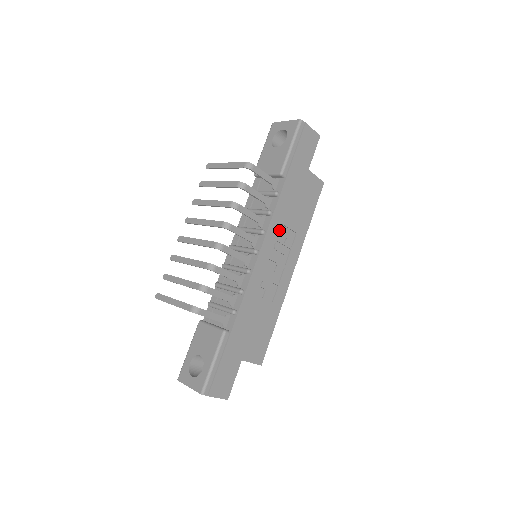
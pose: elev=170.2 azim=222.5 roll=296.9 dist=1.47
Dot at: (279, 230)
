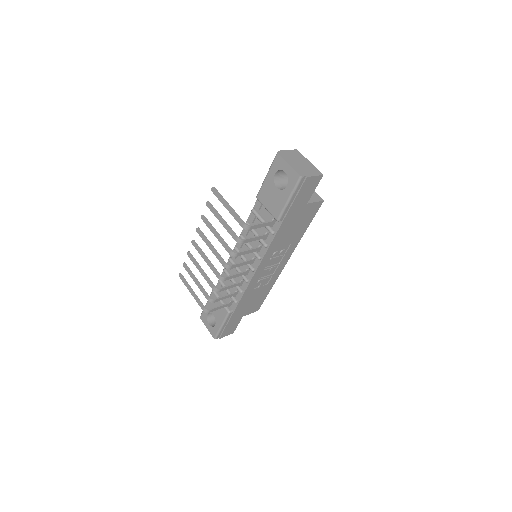
Dot at: (274, 250)
